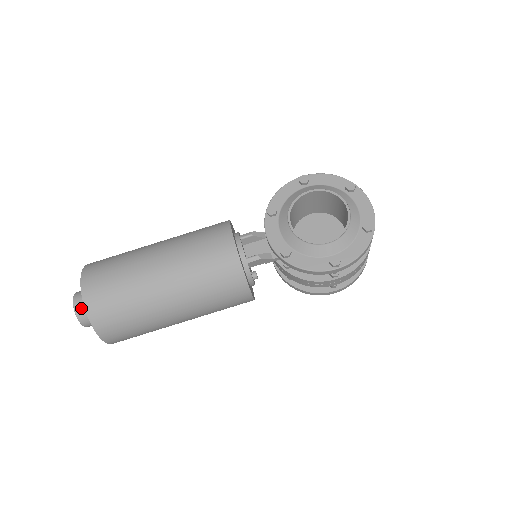
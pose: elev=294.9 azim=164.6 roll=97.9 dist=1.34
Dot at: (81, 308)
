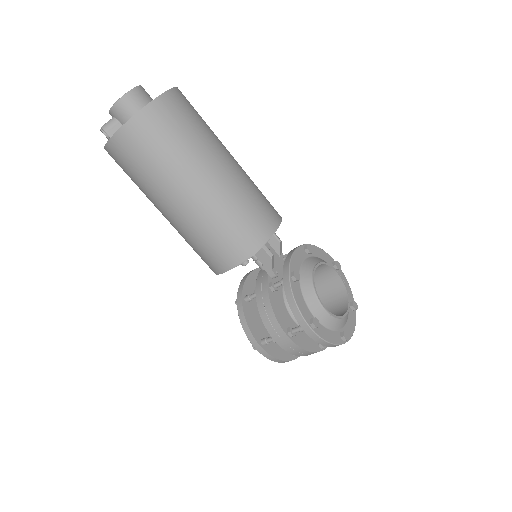
Dot at: (138, 96)
